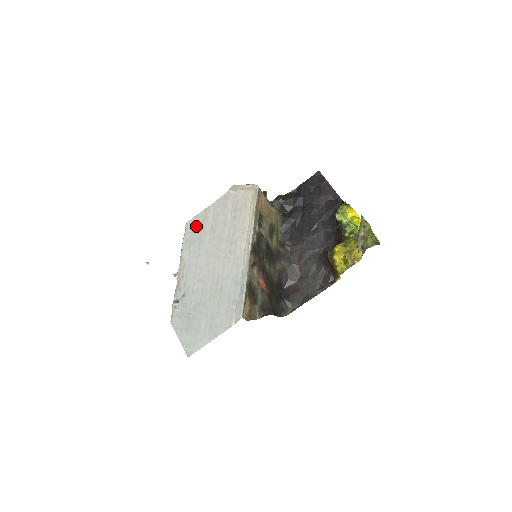
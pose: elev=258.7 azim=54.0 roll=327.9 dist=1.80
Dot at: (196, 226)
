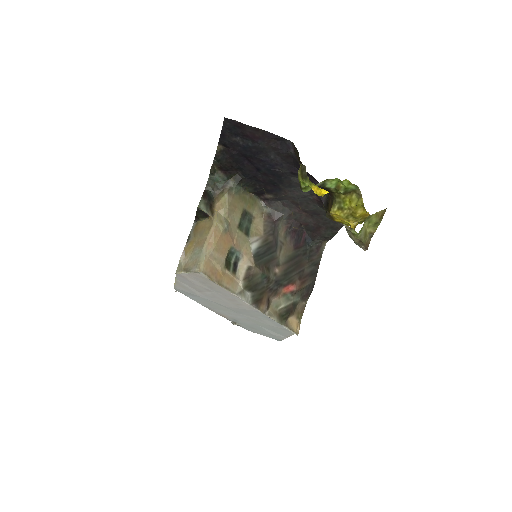
Dot at: (185, 292)
